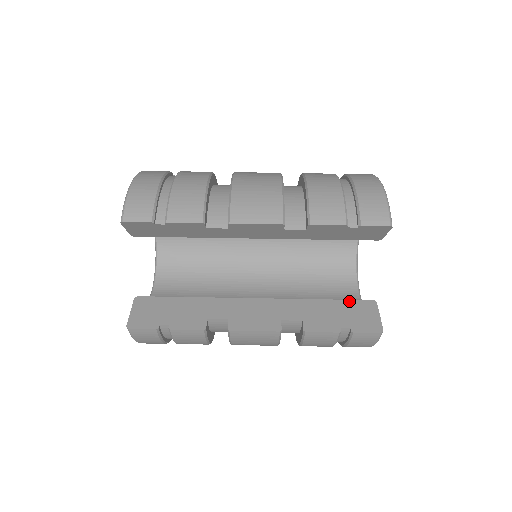
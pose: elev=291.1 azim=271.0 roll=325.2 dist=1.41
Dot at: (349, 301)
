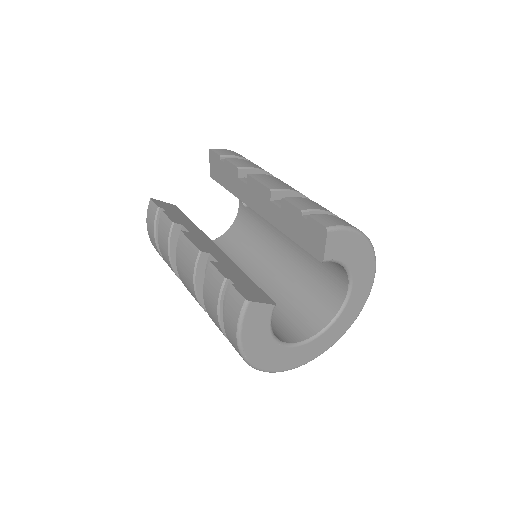
Dot at: (261, 290)
